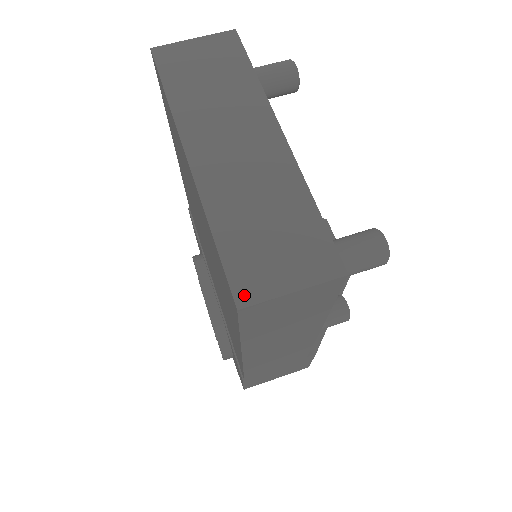
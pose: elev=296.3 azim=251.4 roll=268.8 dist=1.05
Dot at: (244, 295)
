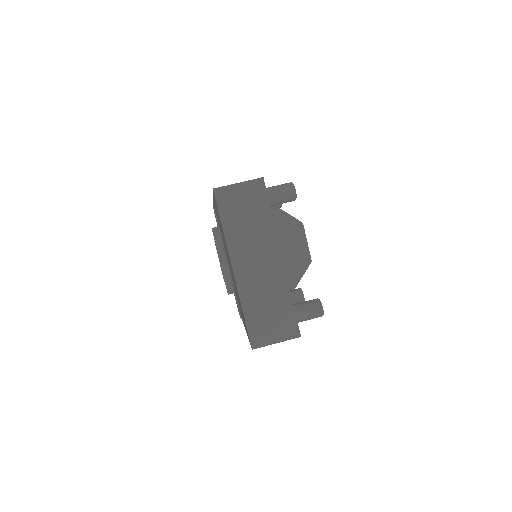
Dot at: (255, 343)
